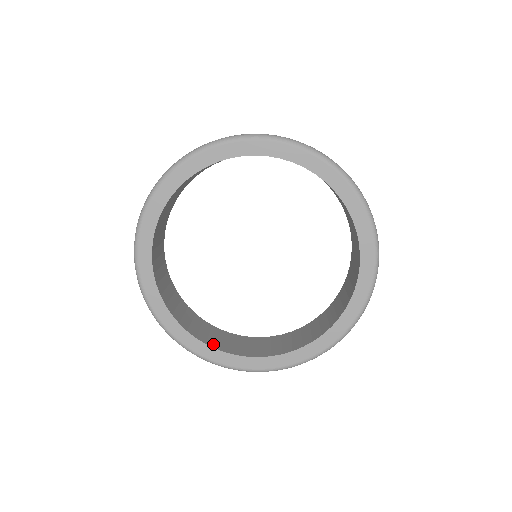
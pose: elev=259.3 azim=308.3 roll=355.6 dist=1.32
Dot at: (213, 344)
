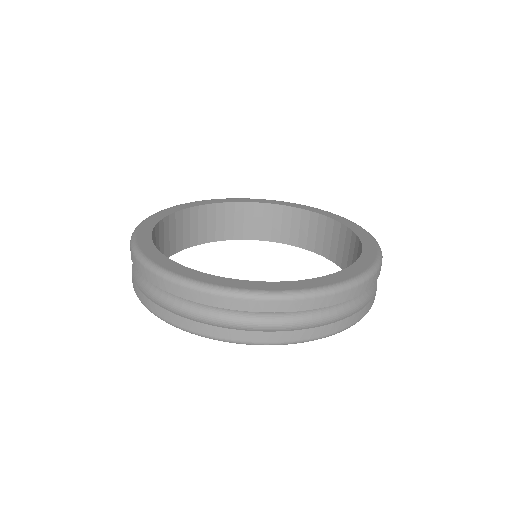
Dot at: occluded
